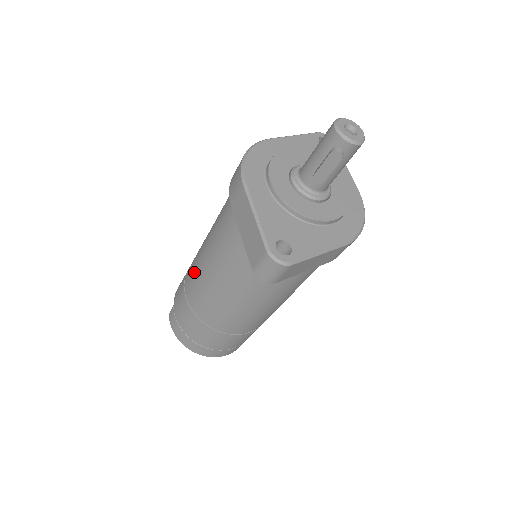
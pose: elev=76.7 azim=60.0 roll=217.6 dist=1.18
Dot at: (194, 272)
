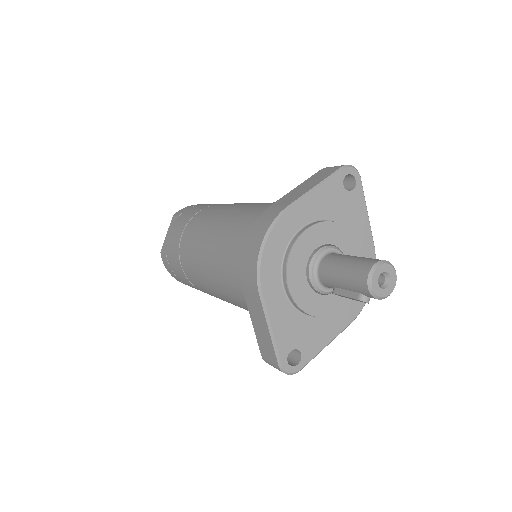
Dot at: (192, 263)
